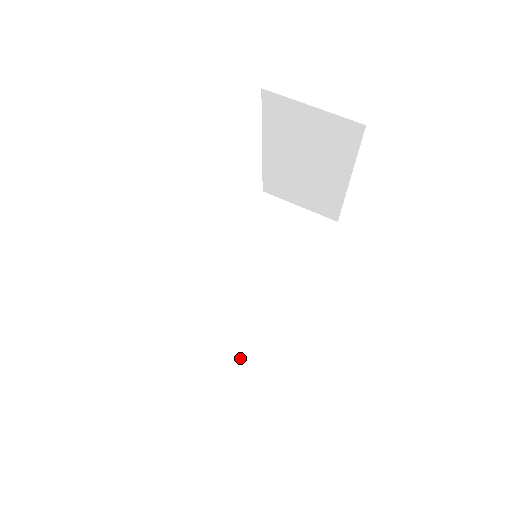
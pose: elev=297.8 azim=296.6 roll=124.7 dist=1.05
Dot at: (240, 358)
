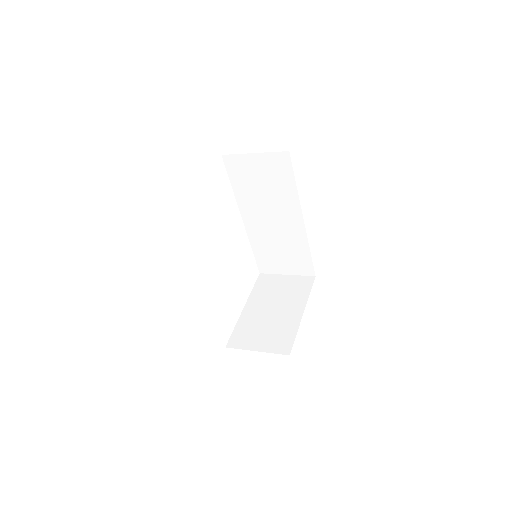
Dot at: occluded
